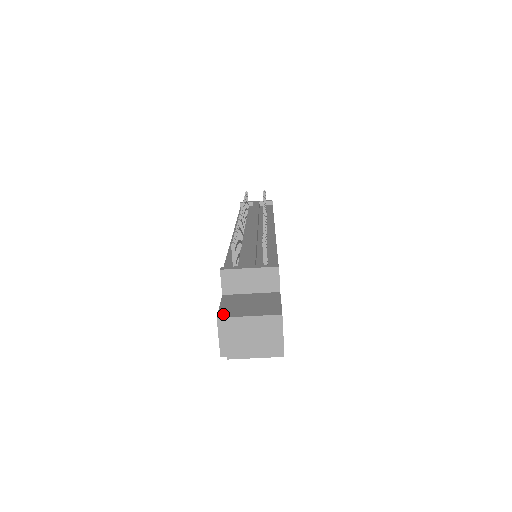
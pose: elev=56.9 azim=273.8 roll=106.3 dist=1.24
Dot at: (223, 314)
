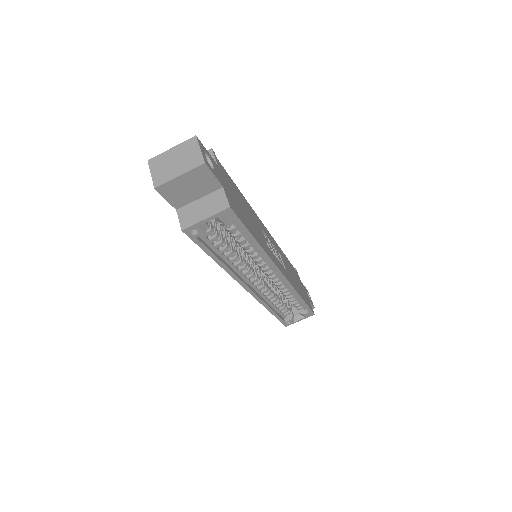
Dot at: (155, 161)
